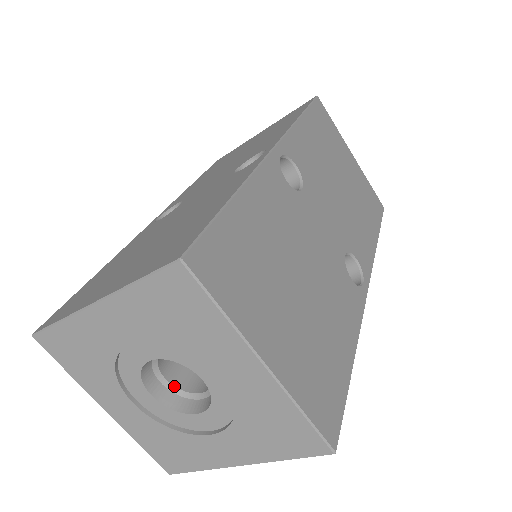
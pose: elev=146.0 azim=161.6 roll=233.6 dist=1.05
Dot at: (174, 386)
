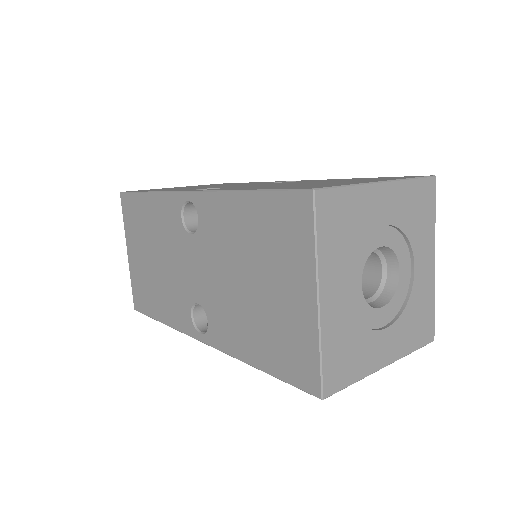
Dot at: (374, 294)
